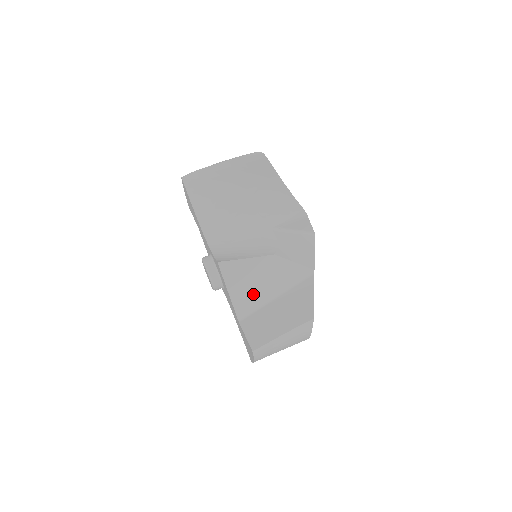
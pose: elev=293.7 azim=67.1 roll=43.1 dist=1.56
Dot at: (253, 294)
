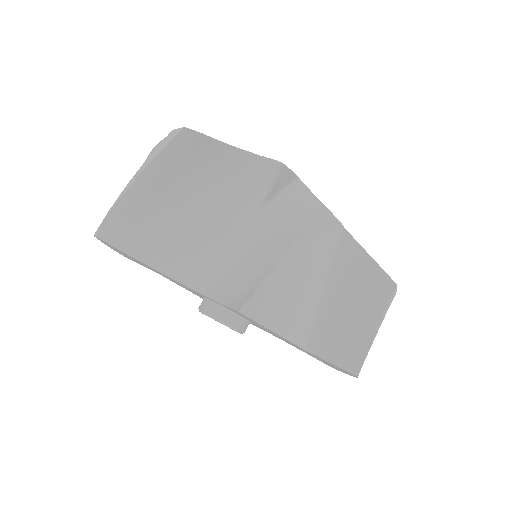
Dot at: (299, 308)
